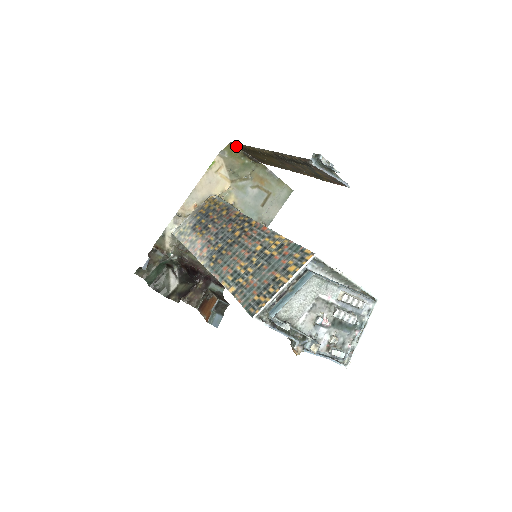
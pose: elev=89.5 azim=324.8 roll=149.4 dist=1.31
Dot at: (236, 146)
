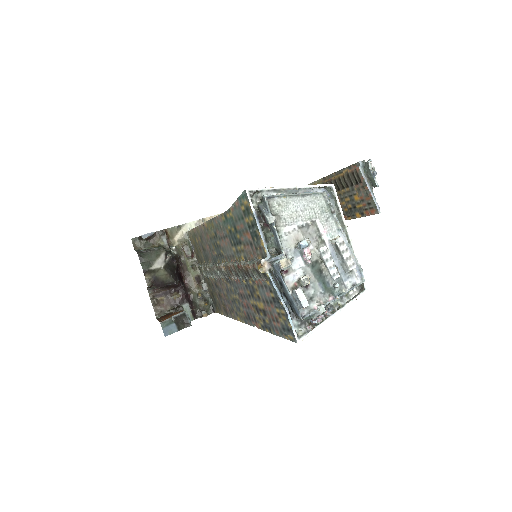
Dot at: occluded
